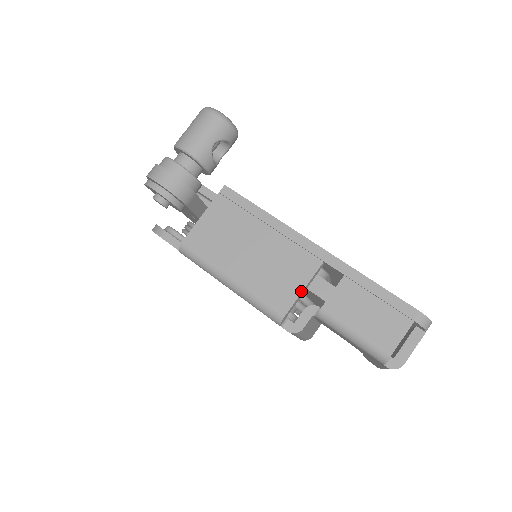
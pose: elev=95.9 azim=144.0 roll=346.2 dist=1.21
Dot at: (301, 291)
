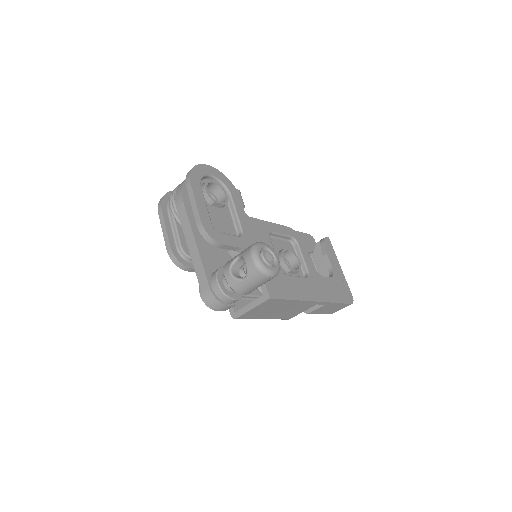
Dot at: occluded
